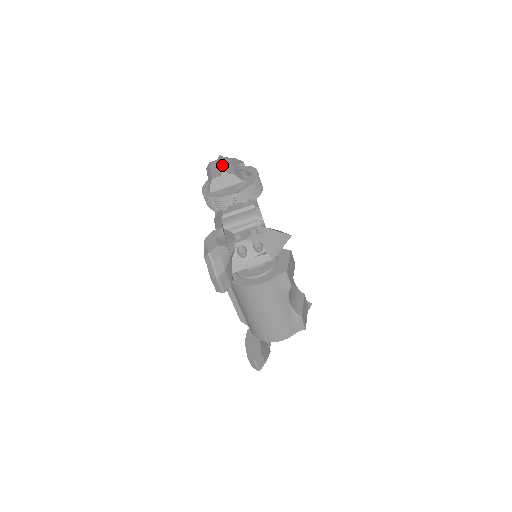
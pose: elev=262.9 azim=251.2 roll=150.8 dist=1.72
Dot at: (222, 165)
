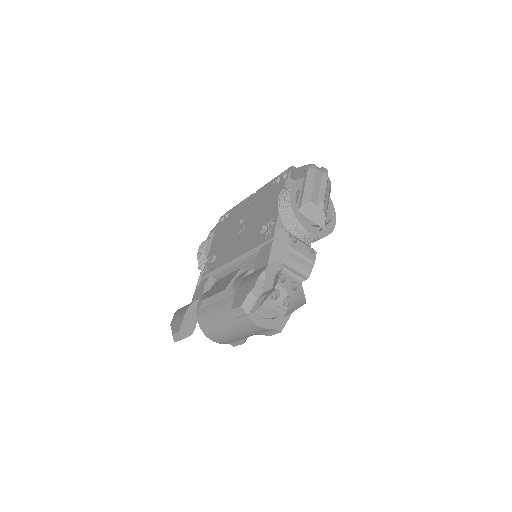
Dot at: occluded
